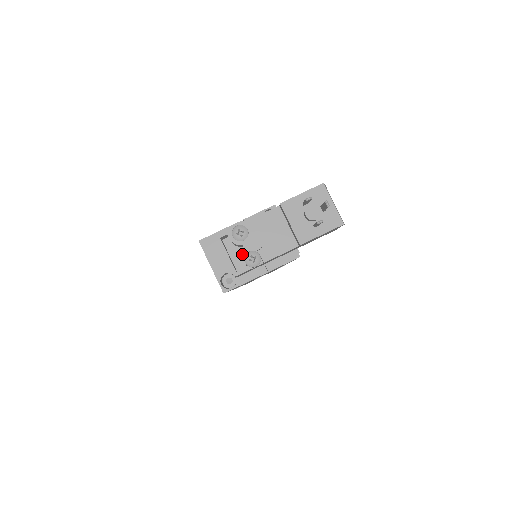
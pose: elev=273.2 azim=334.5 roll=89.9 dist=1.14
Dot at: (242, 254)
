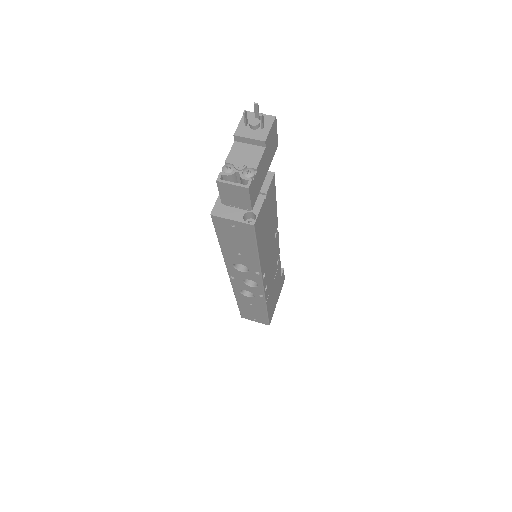
Dot at: (240, 176)
